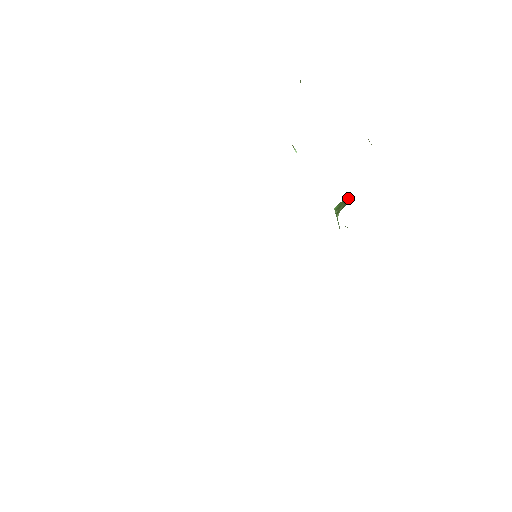
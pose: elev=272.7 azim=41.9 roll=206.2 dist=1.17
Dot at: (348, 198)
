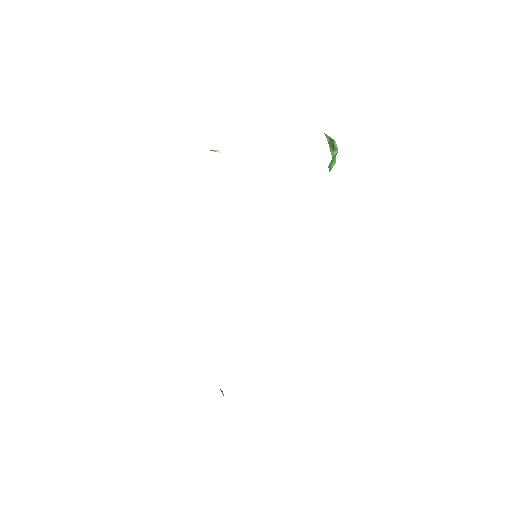
Dot at: occluded
